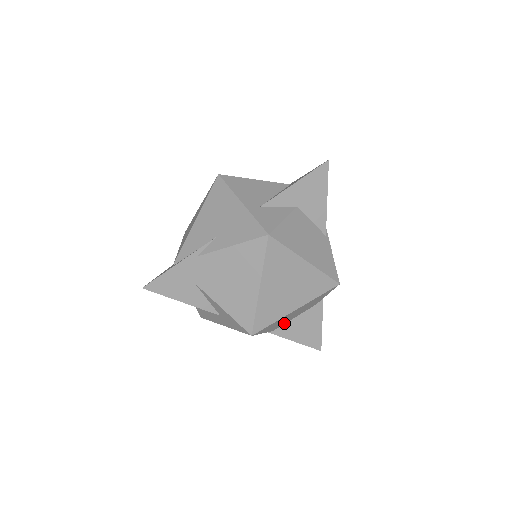
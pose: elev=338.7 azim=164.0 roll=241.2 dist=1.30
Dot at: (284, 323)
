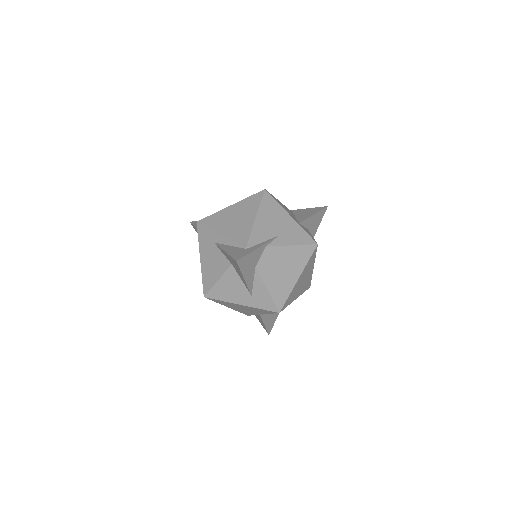
Dot at: occluded
